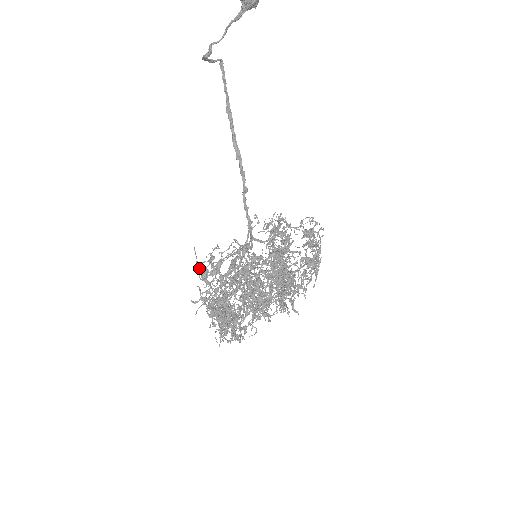
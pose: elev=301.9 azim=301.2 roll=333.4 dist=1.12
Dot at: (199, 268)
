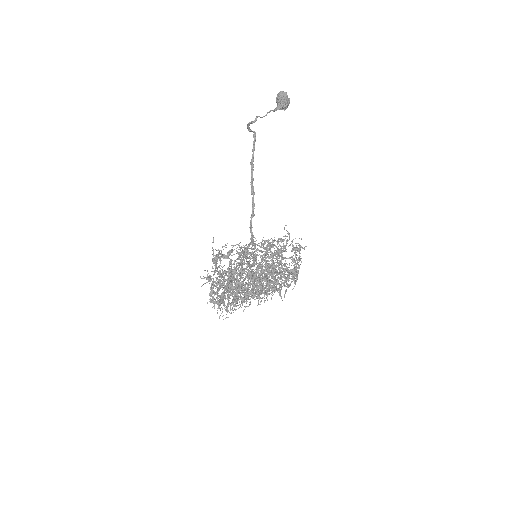
Dot at: (213, 252)
